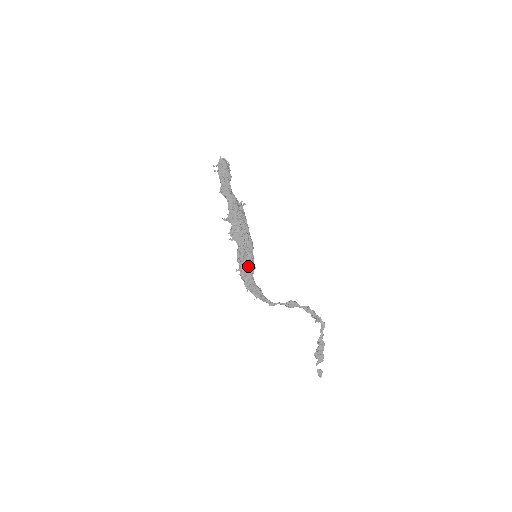
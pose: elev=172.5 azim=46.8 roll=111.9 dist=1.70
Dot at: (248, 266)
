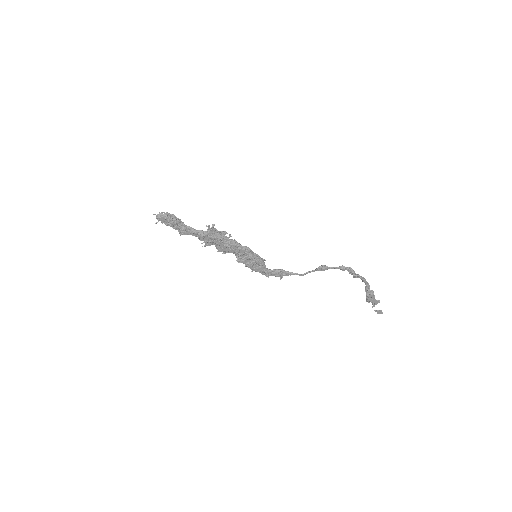
Dot at: (255, 264)
